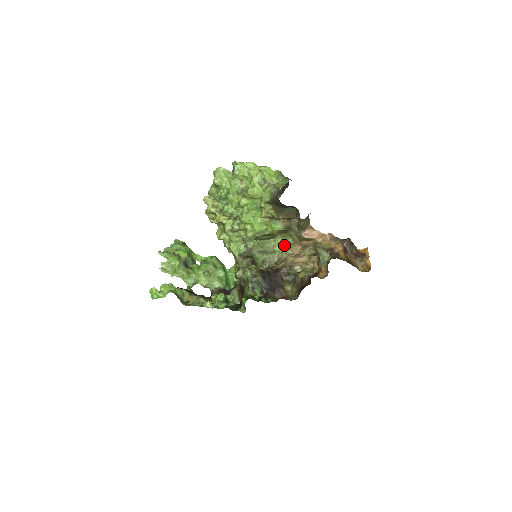
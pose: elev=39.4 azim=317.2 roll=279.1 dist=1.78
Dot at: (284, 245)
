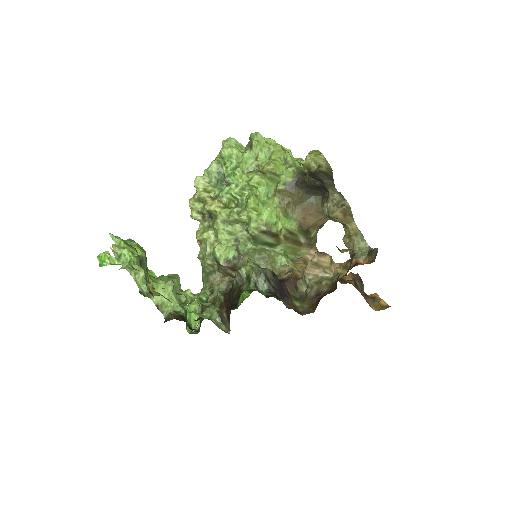
Dot at: (287, 258)
